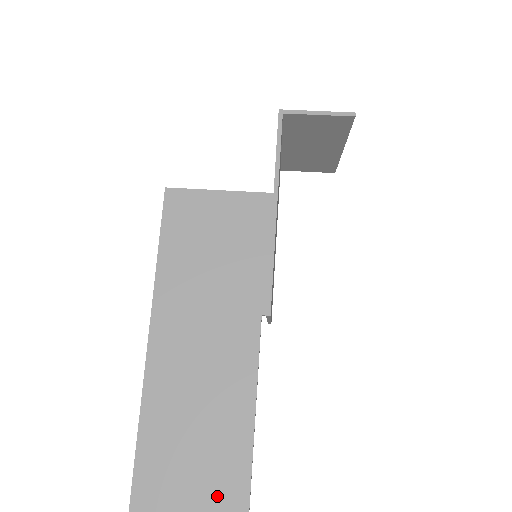
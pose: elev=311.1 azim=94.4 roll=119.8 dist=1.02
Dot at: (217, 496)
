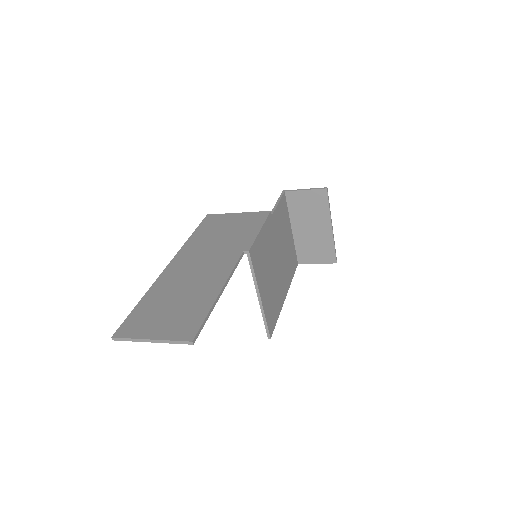
Dot at: (177, 326)
